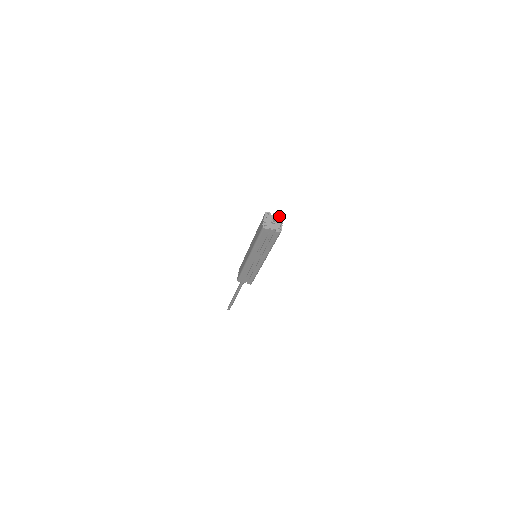
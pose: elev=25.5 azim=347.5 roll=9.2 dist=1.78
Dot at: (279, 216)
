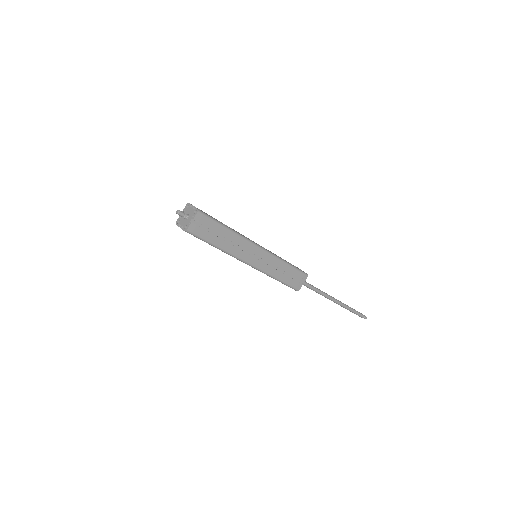
Dot at: (195, 209)
